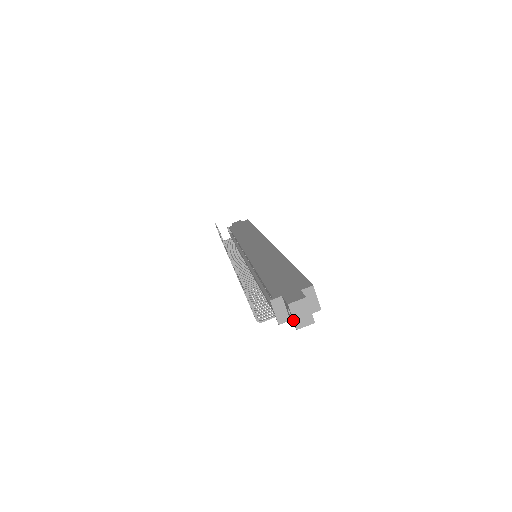
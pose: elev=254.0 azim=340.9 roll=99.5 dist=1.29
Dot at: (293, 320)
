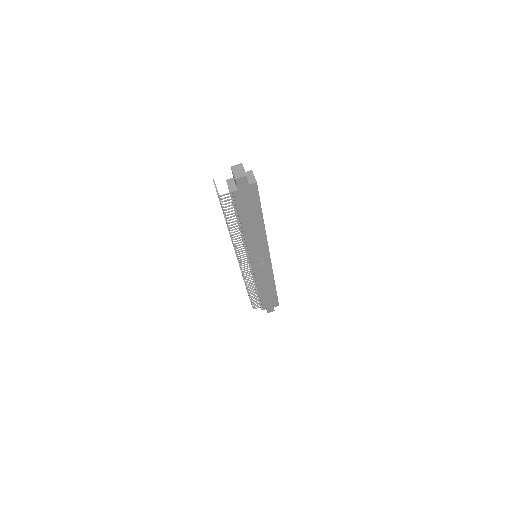
Dot at: (233, 174)
